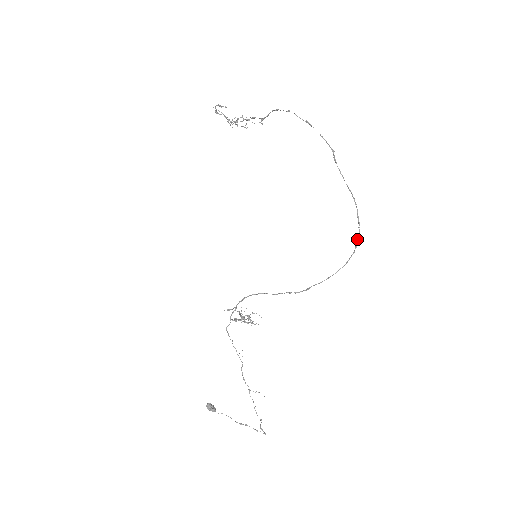
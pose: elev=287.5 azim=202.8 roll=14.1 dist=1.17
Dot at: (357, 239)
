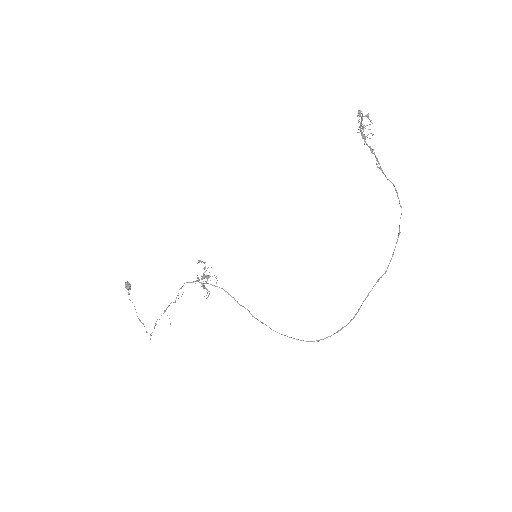
Dot at: (324, 338)
